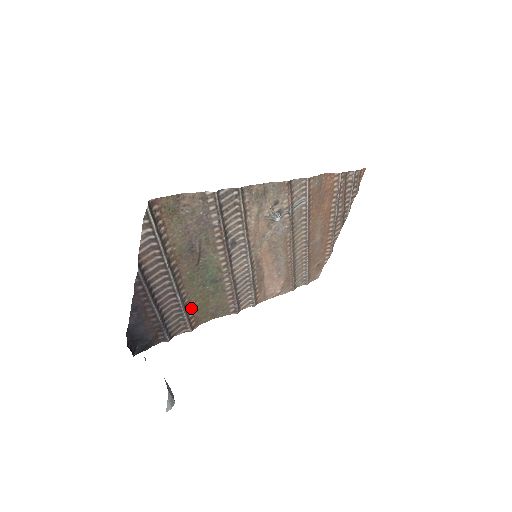
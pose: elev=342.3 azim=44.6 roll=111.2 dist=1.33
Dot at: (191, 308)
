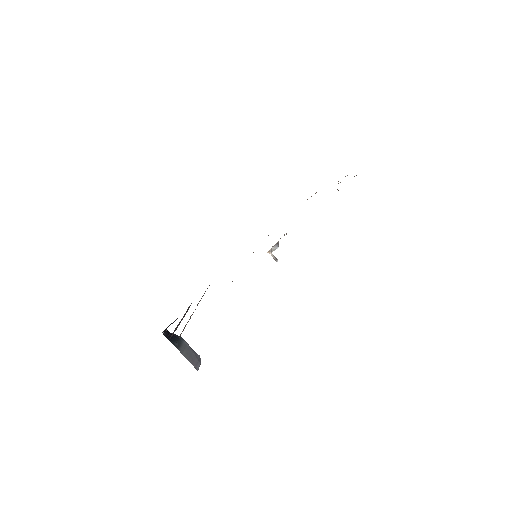
Dot at: occluded
